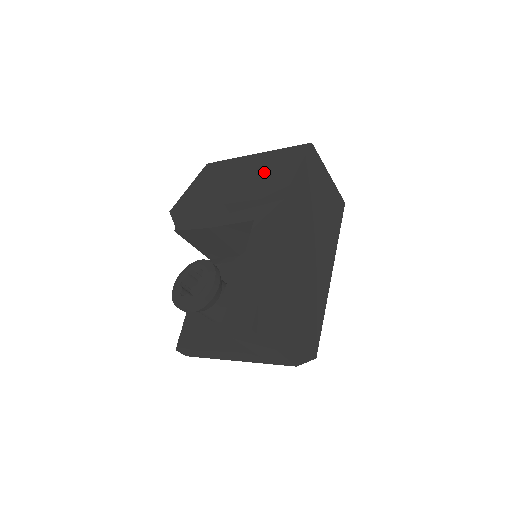
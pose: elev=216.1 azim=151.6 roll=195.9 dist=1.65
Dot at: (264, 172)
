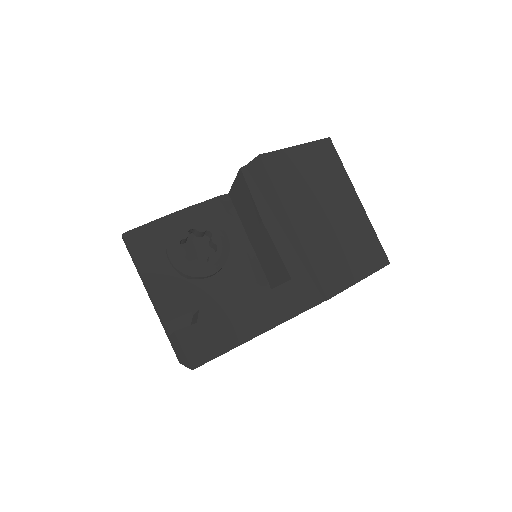
Dot at: (344, 241)
